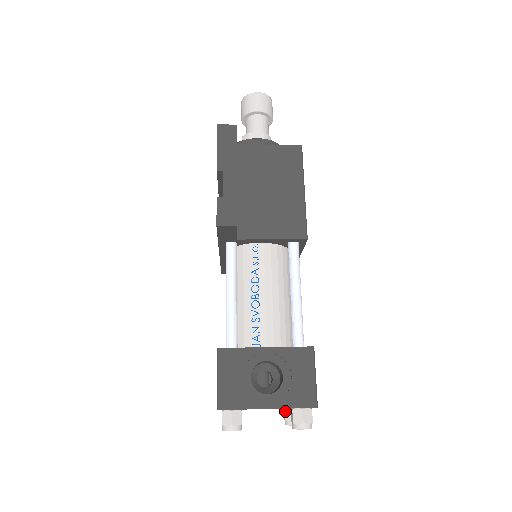
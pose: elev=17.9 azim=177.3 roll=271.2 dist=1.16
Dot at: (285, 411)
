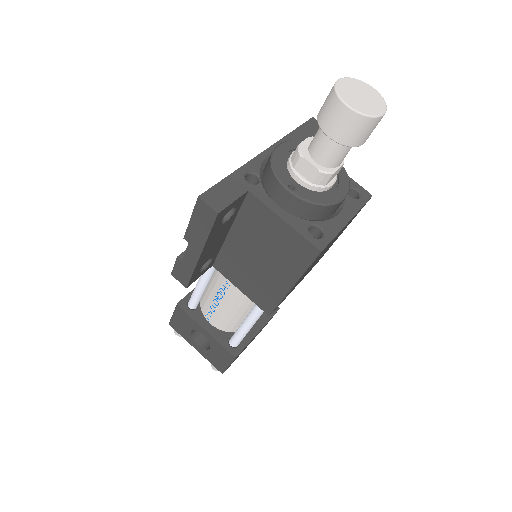
Dot at: occluded
